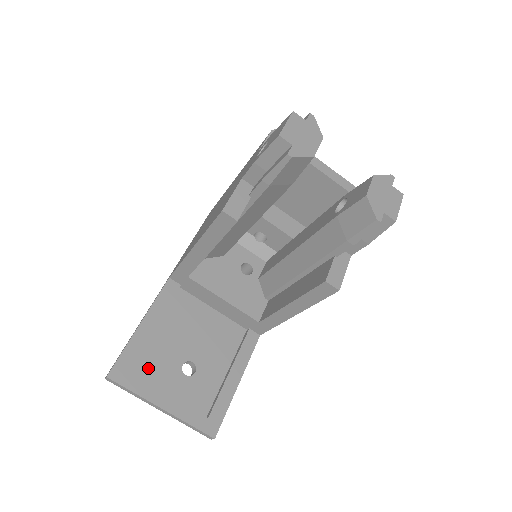
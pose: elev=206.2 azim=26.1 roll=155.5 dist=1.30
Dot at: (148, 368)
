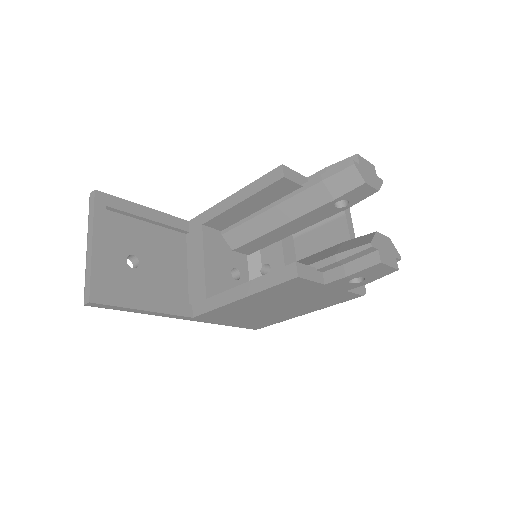
Dot at: (116, 225)
